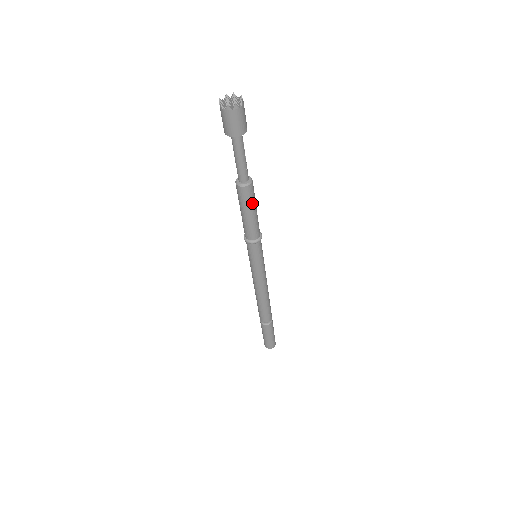
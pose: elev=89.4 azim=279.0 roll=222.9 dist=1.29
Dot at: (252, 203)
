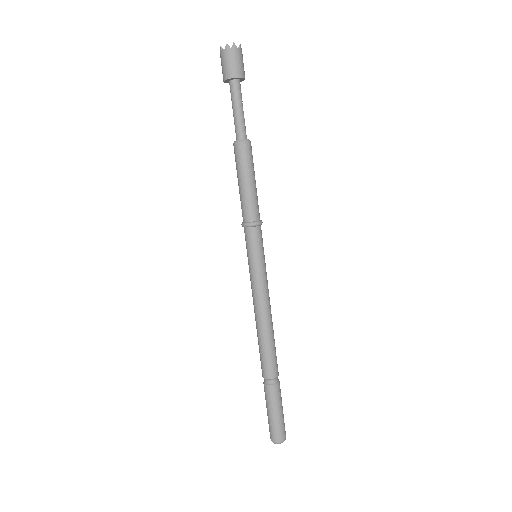
Dot at: (250, 167)
